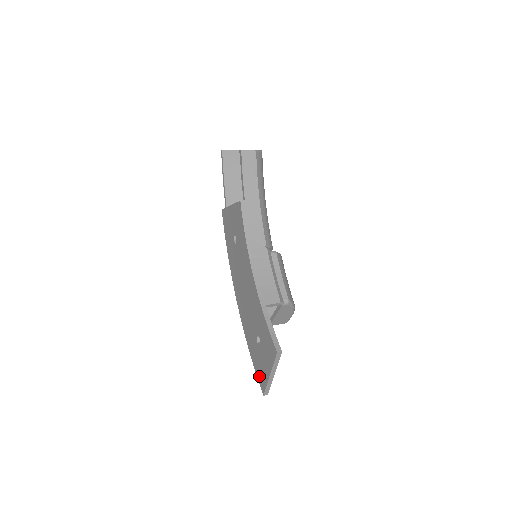
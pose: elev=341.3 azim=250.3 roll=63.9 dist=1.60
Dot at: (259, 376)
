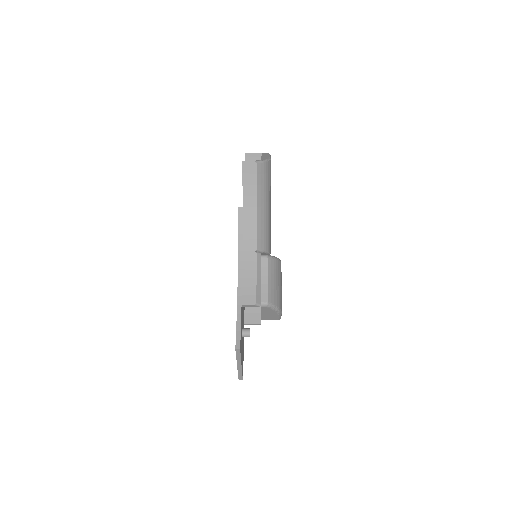
Dot at: occluded
